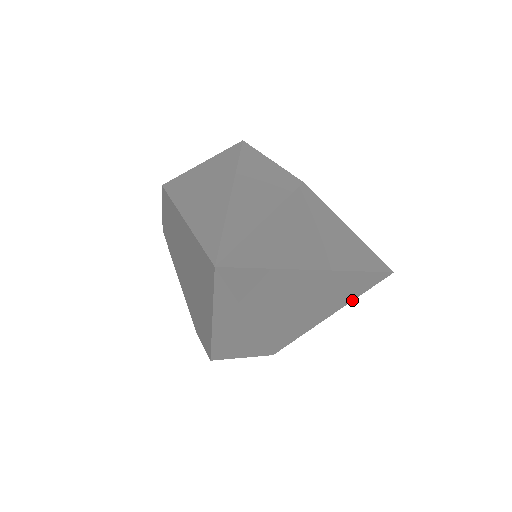
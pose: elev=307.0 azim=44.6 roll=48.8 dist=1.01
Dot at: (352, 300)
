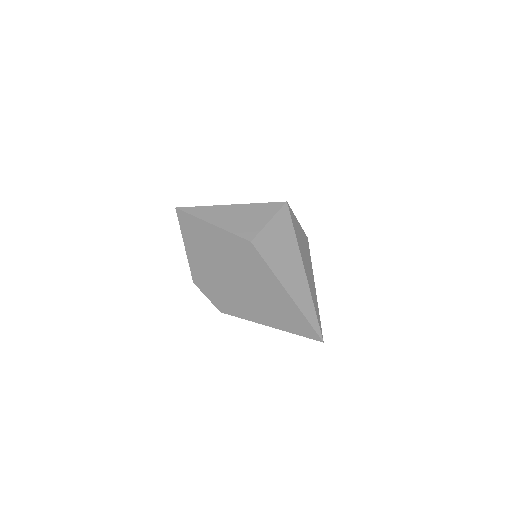
Dot at: occluded
